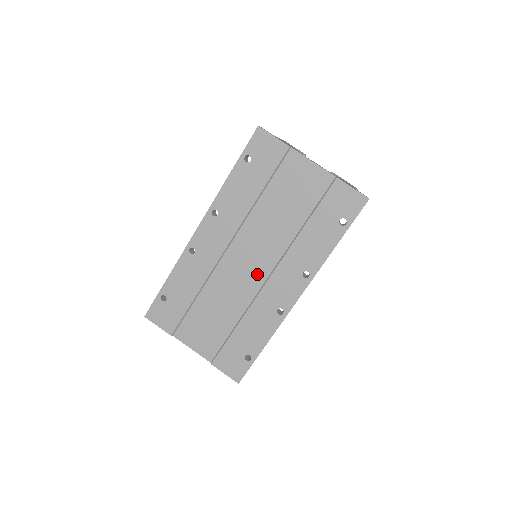
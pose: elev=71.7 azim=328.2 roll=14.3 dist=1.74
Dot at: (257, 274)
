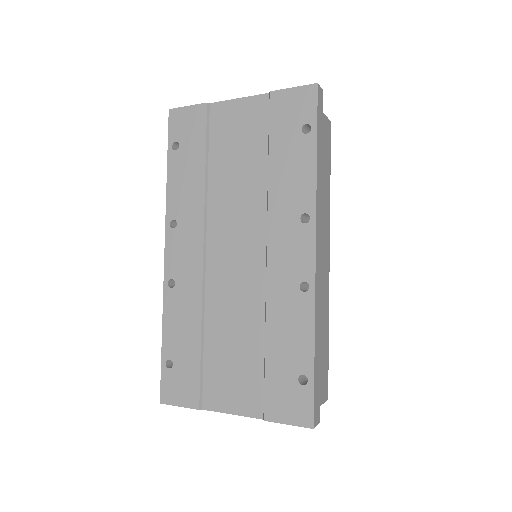
Dot at: (252, 260)
